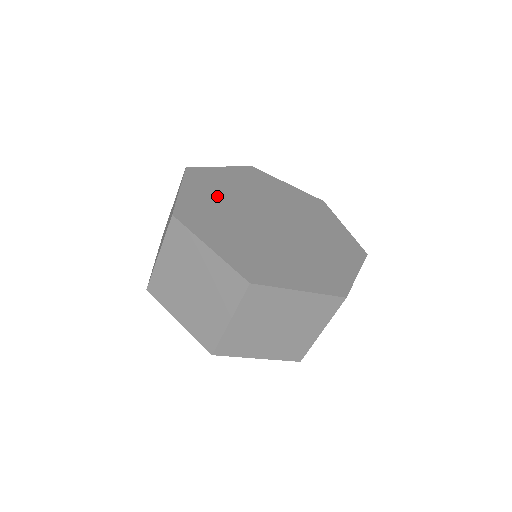
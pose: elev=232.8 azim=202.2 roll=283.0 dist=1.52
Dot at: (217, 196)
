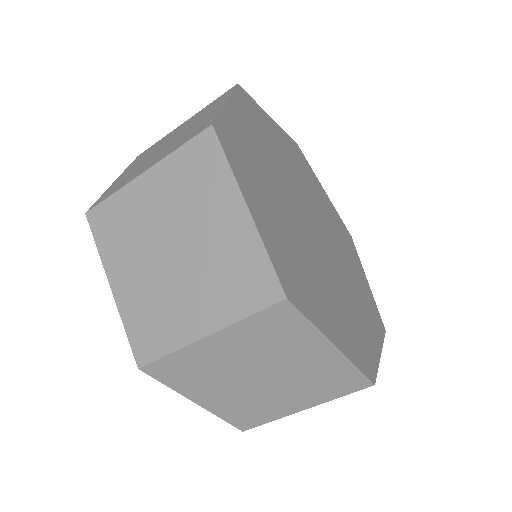
Dot at: (271, 199)
